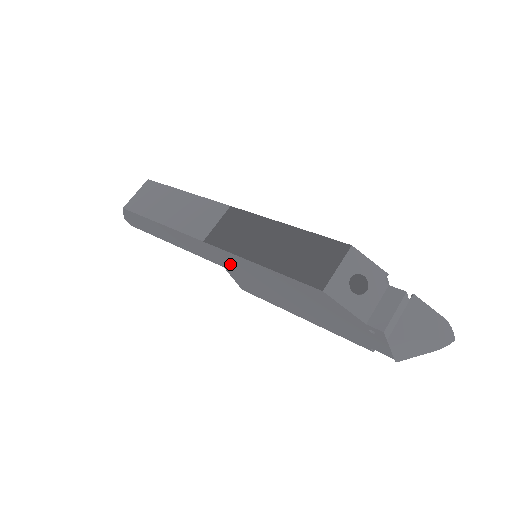
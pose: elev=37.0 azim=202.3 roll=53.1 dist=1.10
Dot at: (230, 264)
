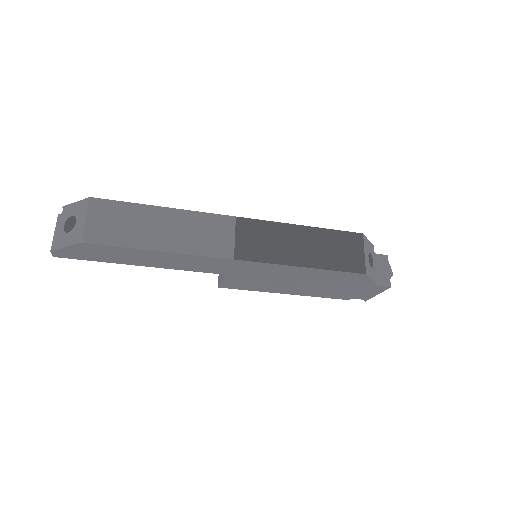
Dot at: (247, 271)
